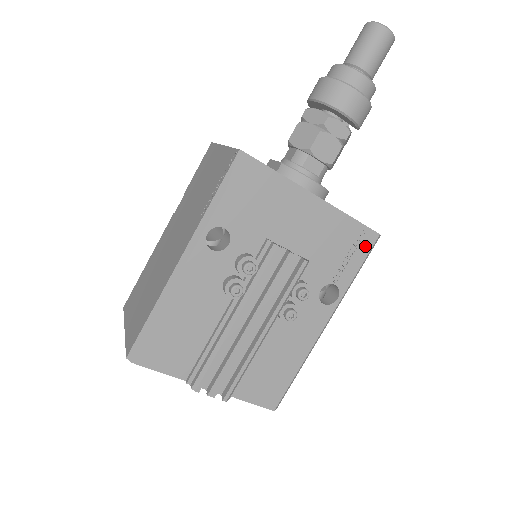
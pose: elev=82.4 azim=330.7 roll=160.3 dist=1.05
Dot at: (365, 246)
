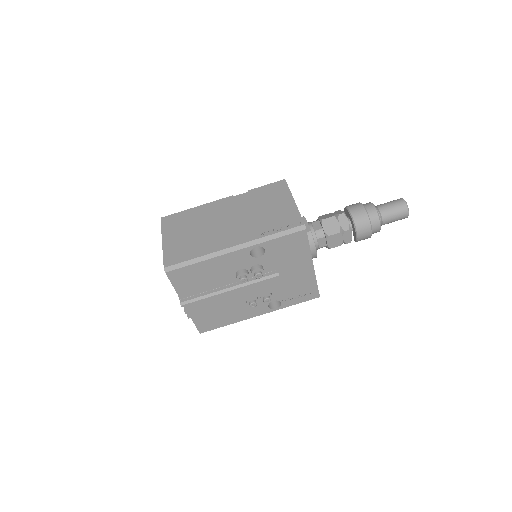
Dot at: (309, 297)
